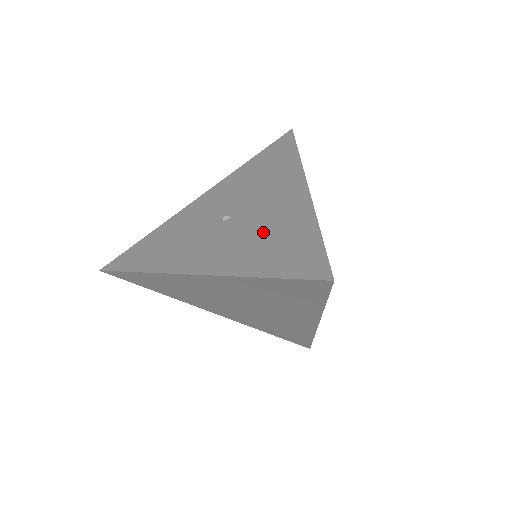
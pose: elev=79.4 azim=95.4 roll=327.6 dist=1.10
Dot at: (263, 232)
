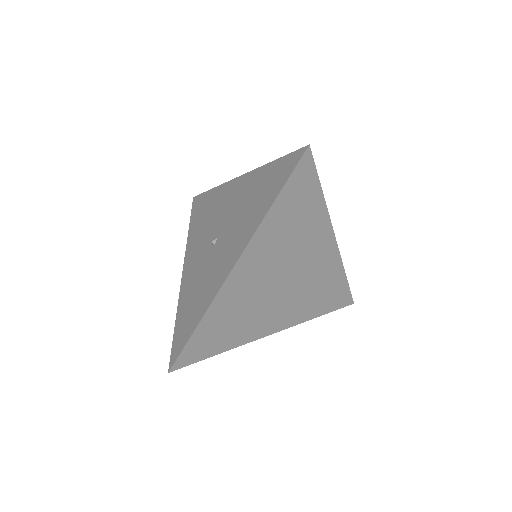
Dot at: (245, 207)
